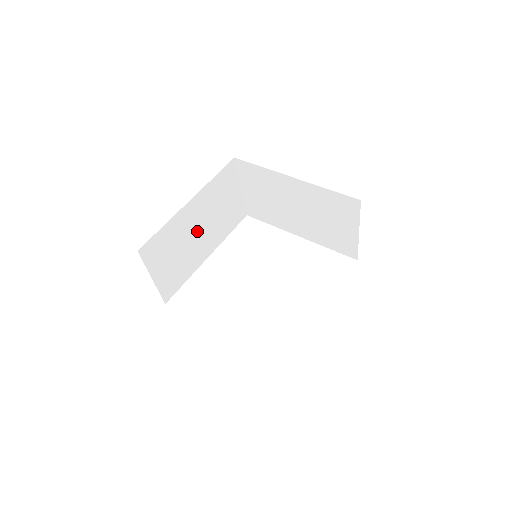
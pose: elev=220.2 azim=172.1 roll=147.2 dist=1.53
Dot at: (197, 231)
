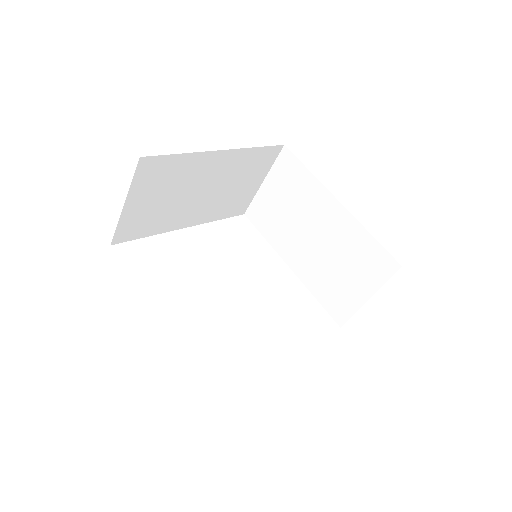
Dot at: (201, 190)
